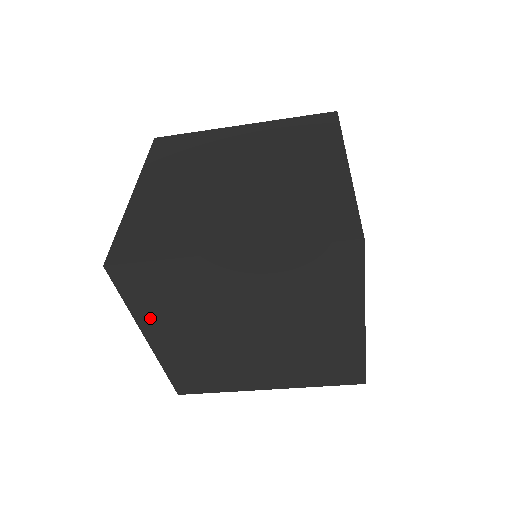
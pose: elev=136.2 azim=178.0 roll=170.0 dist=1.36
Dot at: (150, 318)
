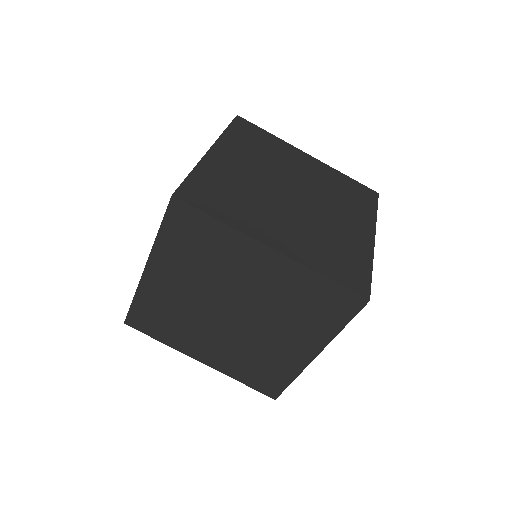
Dot at: (180, 343)
